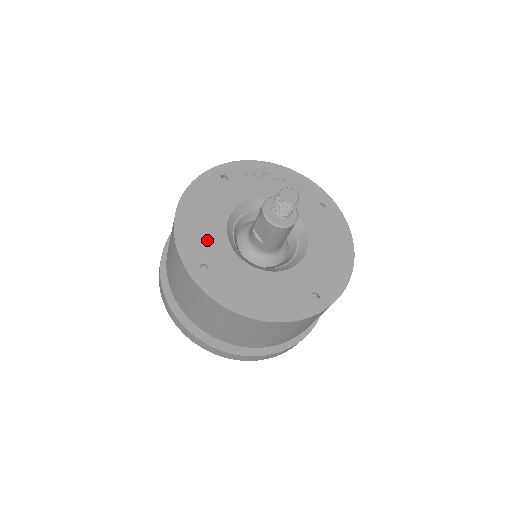
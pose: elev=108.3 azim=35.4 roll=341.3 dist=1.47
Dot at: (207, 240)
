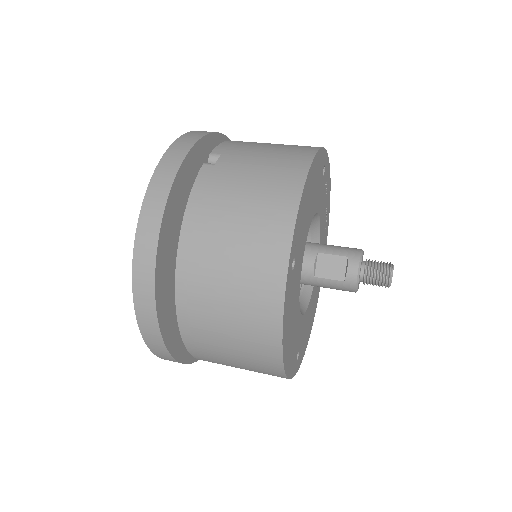
Dot at: (303, 232)
